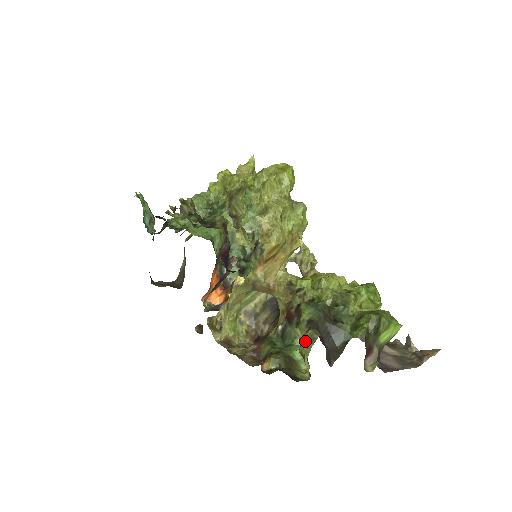
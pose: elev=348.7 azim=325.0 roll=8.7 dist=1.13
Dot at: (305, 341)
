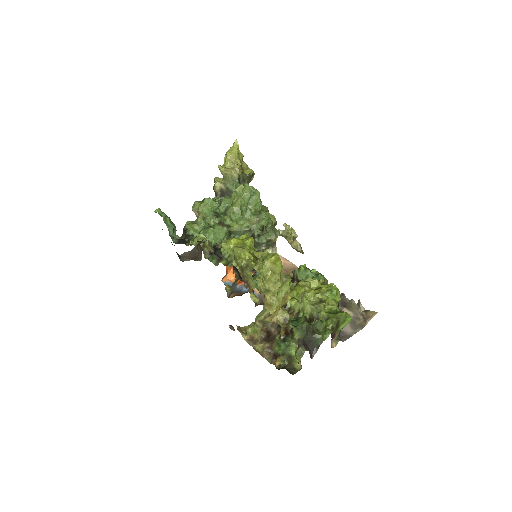
Dot at: (298, 354)
